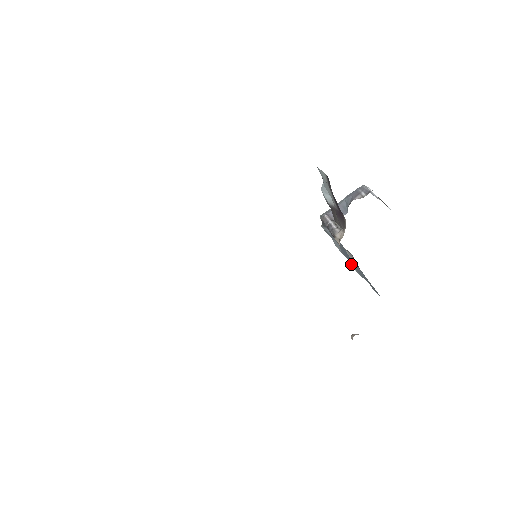
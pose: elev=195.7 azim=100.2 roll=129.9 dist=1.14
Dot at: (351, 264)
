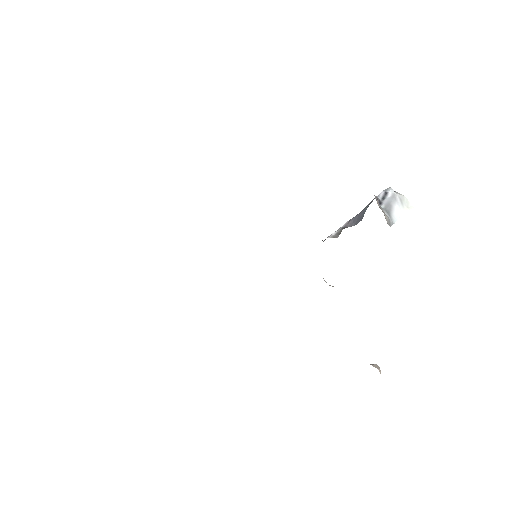
Dot at: occluded
